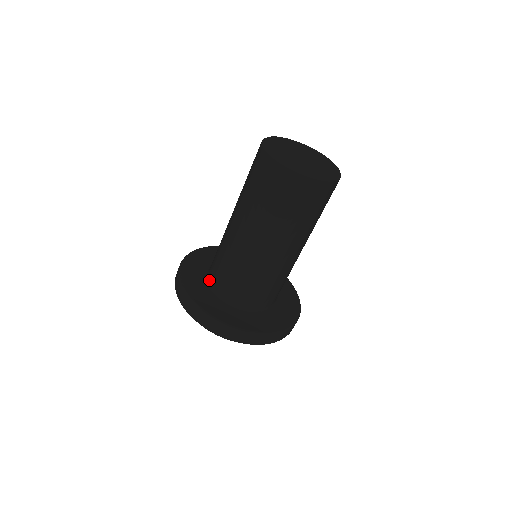
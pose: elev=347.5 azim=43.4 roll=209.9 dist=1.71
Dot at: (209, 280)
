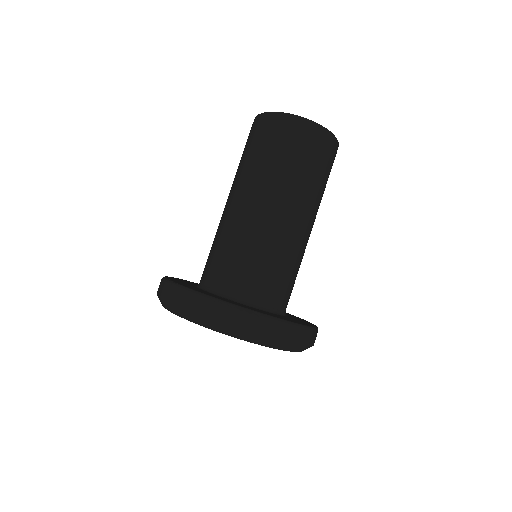
Dot at: (205, 286)
